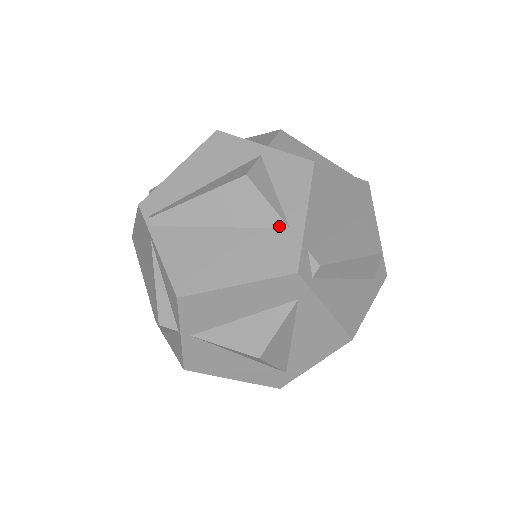
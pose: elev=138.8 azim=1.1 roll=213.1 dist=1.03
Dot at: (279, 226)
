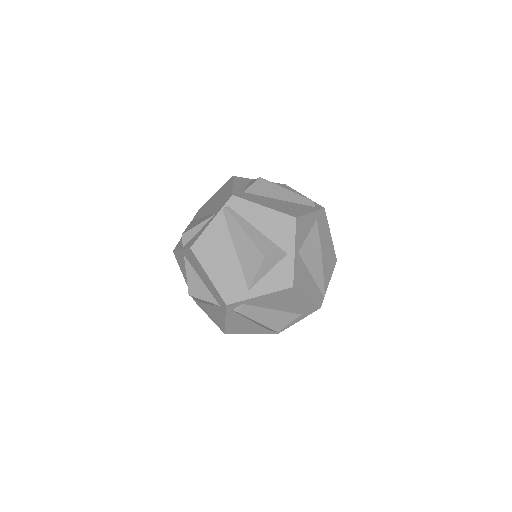
Dot at: (248, 284)
